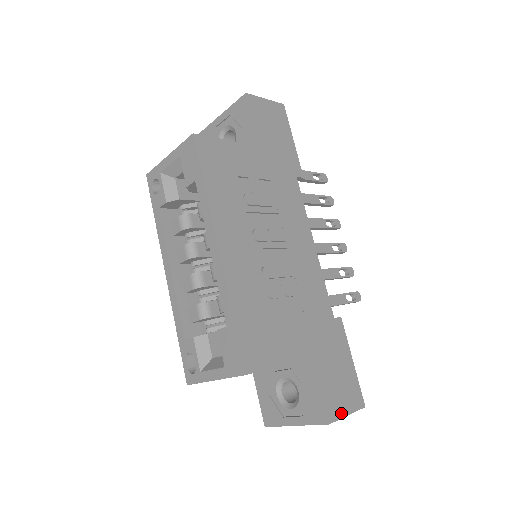
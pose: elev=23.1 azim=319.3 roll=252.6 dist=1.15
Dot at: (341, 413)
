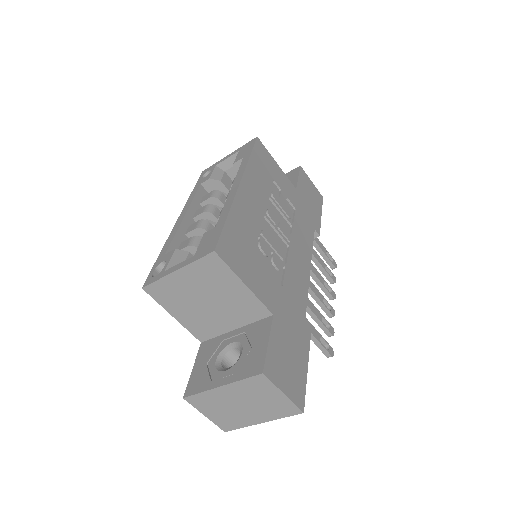
Dot at: (278, 383)
